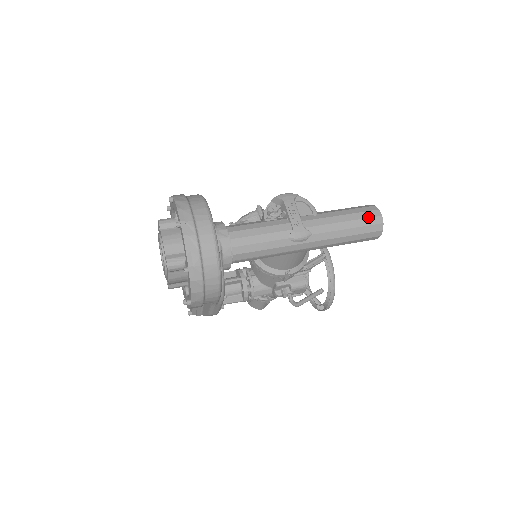
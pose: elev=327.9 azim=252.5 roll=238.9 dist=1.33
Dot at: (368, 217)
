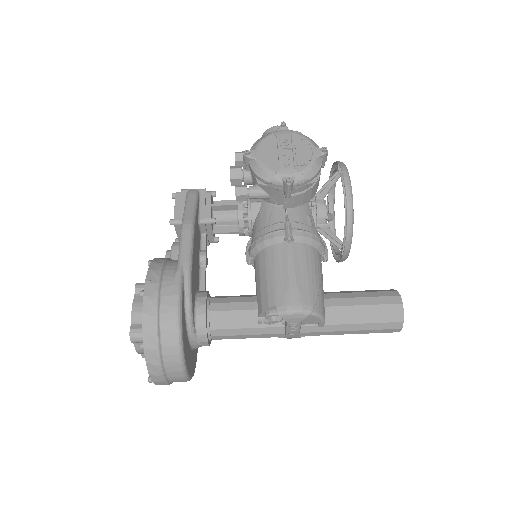
Dot at: occluded
